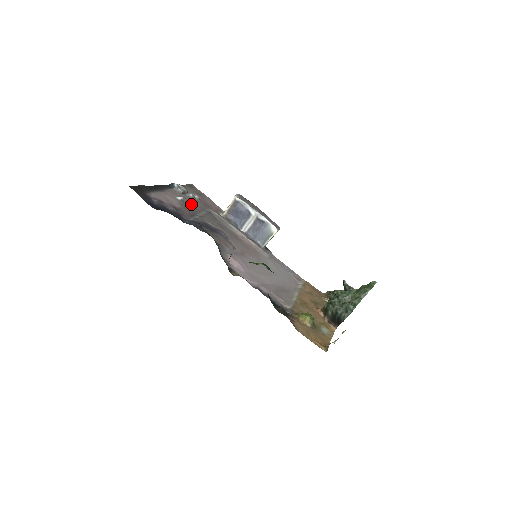
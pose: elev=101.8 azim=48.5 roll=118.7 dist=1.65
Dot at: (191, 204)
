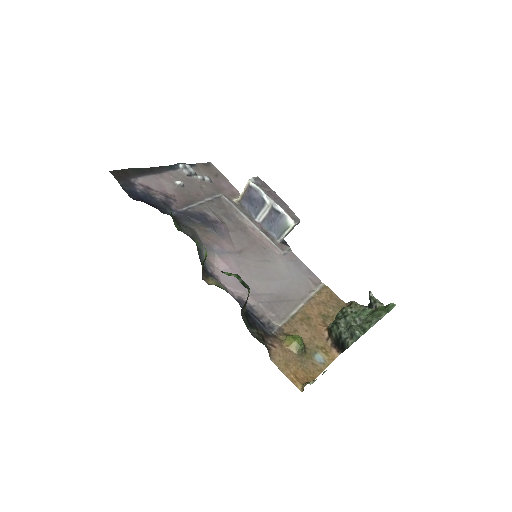
Dot at: (194, 189)
